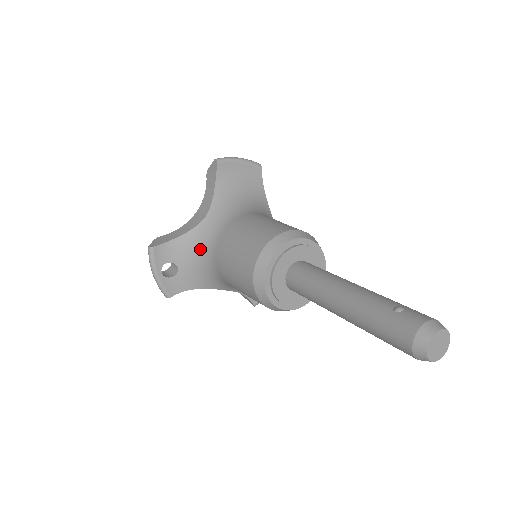
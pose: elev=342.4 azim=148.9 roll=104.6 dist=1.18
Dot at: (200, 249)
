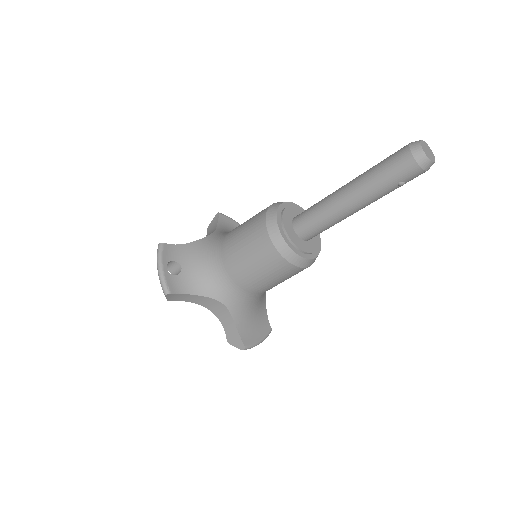
Dot at: (205, 251)
